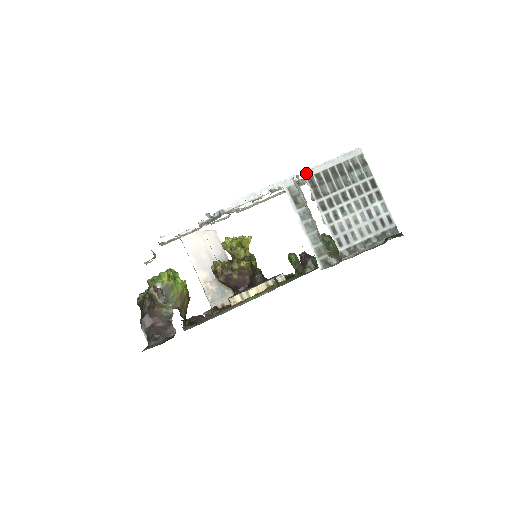
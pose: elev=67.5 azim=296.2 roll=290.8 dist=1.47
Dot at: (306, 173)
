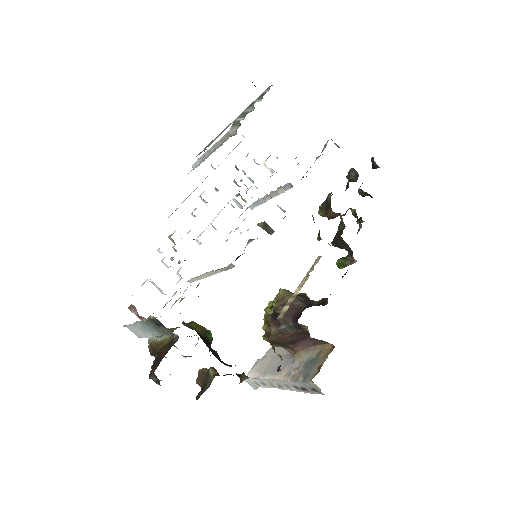
Dot at: occluded
